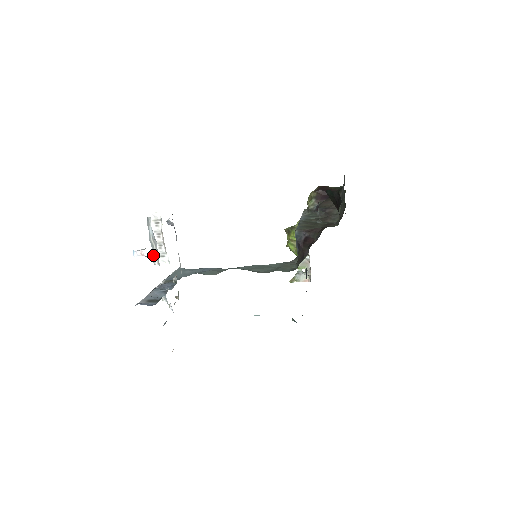
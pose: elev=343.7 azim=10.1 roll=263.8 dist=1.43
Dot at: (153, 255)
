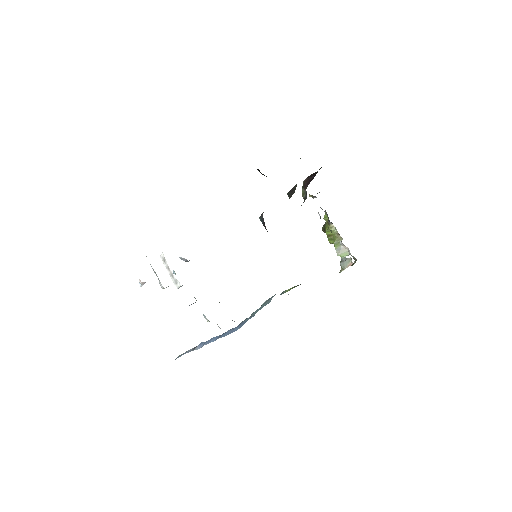
Dot at: (159, 282)
